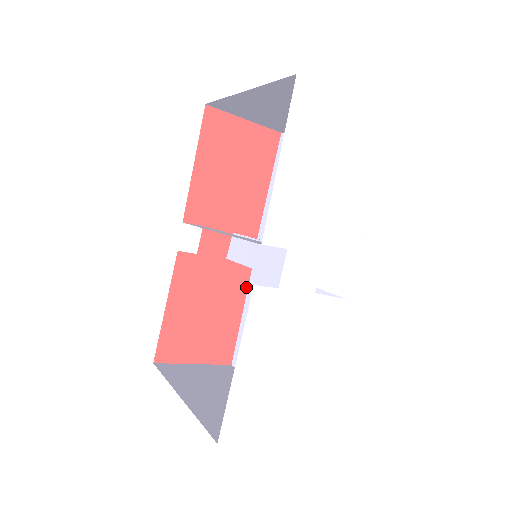
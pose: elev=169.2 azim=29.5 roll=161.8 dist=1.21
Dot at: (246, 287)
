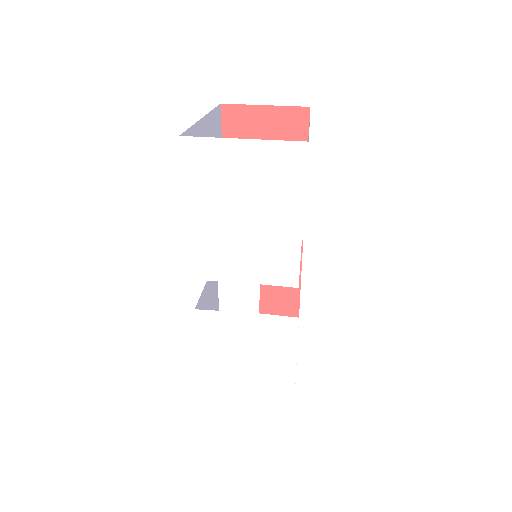
Dot at: occluded
